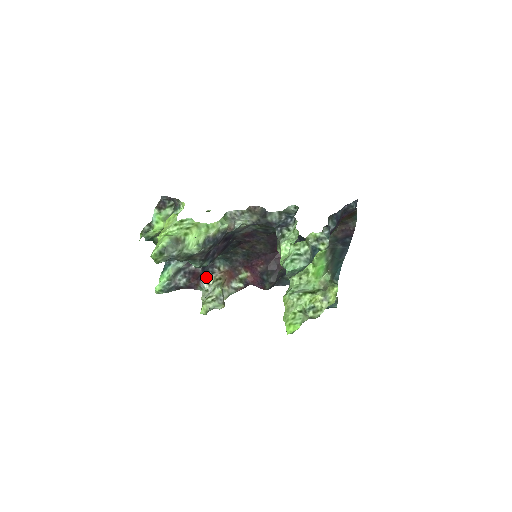
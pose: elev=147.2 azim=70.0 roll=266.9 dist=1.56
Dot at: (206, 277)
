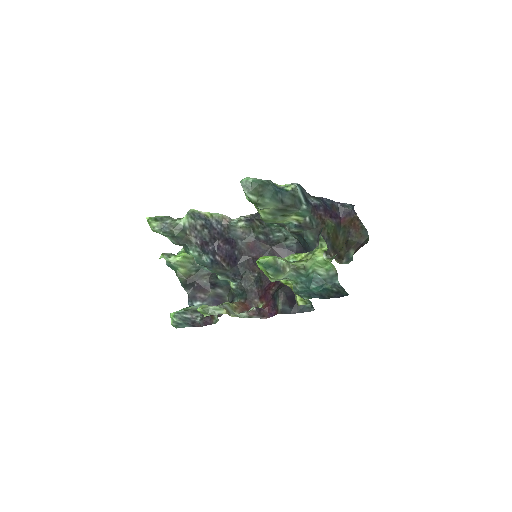
Dot at: occluded
